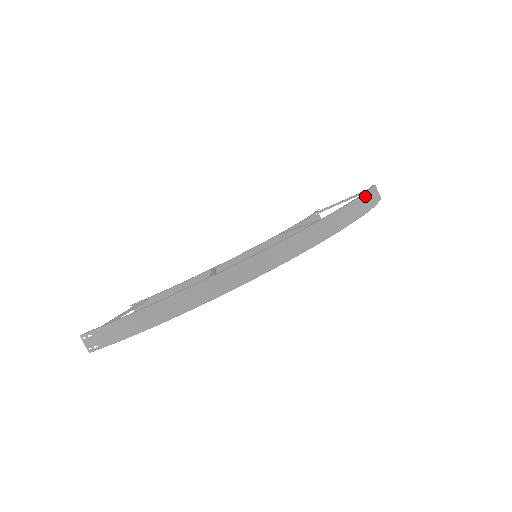
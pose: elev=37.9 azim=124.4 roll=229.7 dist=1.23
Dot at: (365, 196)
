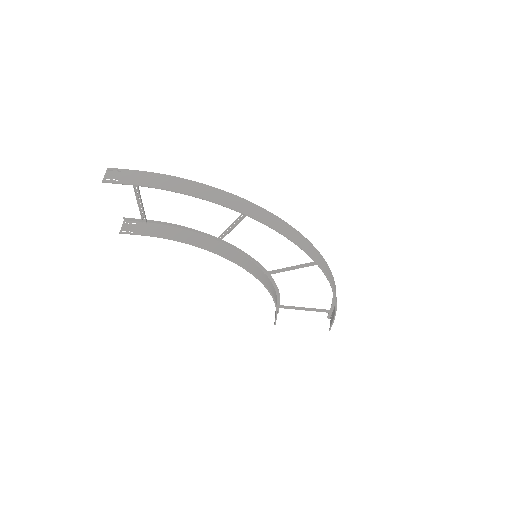
Dot at: occluded
